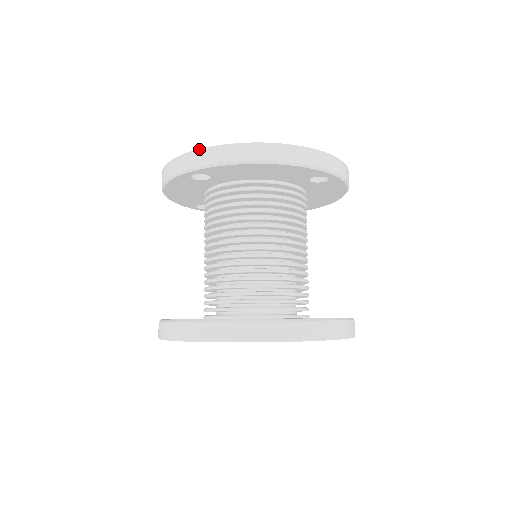
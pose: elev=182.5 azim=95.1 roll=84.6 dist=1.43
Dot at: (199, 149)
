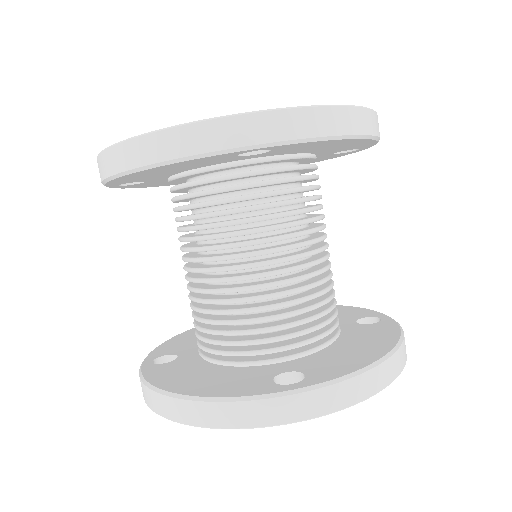
Dot at: occluded
